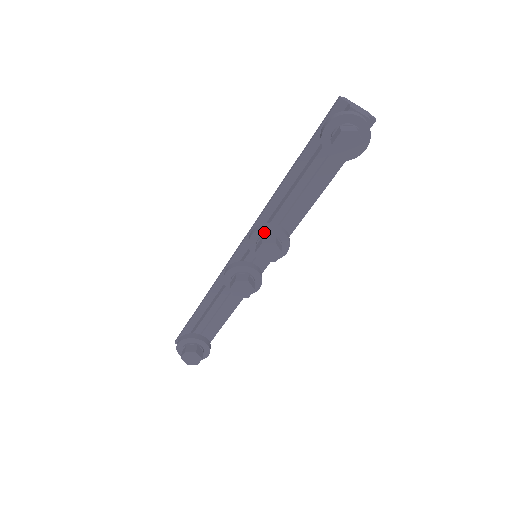
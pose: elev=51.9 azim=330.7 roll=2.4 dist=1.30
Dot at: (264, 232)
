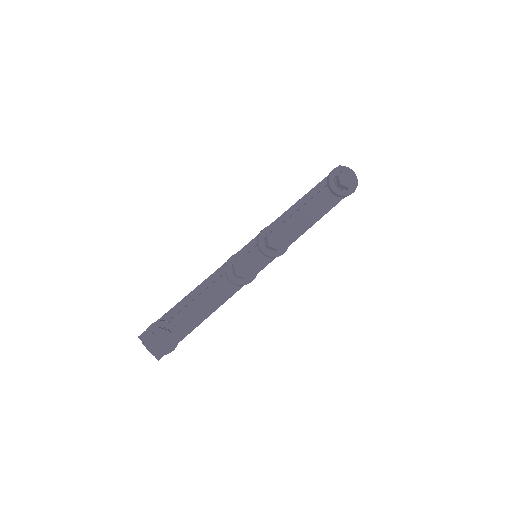
Dot at: occluded
